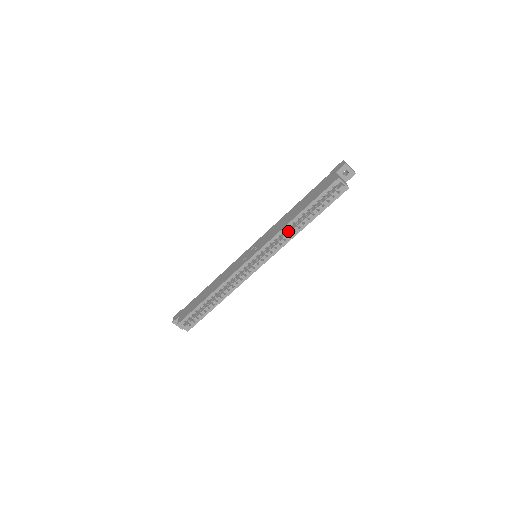
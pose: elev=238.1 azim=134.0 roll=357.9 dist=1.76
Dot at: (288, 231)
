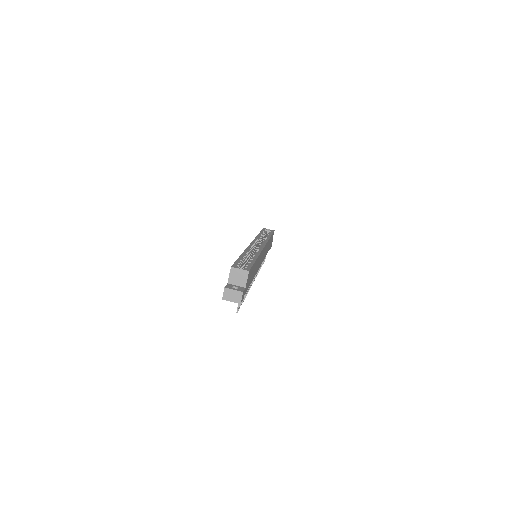
Dot at: occluded
